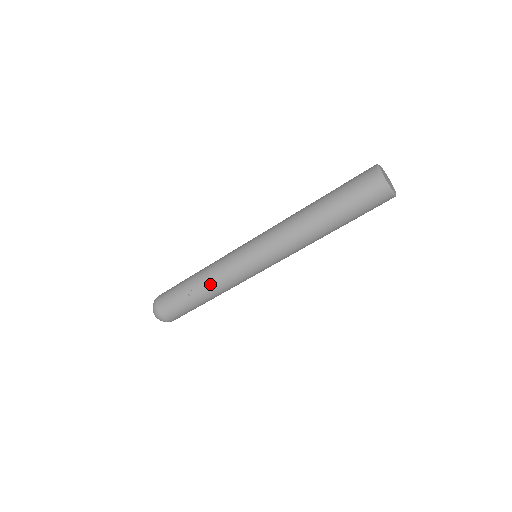
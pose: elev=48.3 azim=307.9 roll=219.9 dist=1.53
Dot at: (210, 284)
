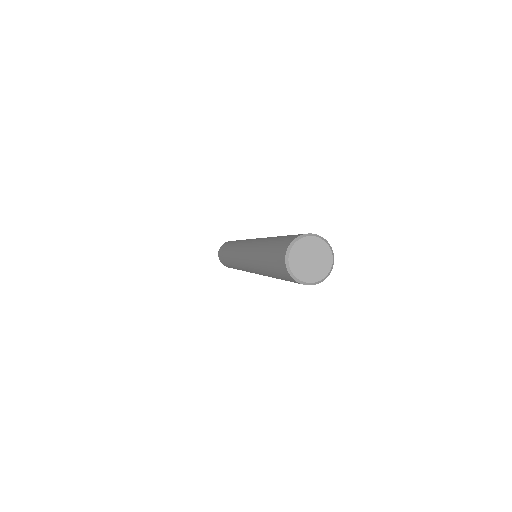
Dot at: occluded
